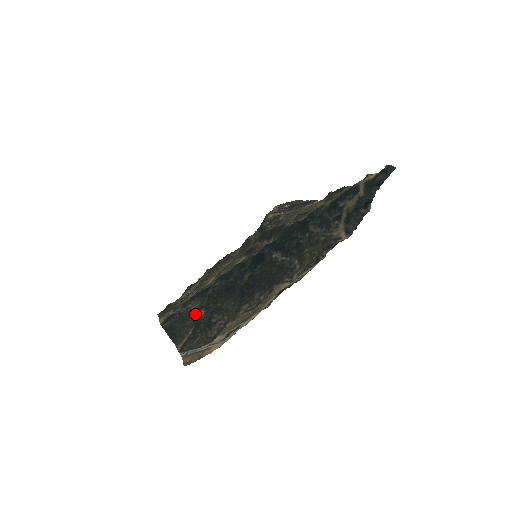
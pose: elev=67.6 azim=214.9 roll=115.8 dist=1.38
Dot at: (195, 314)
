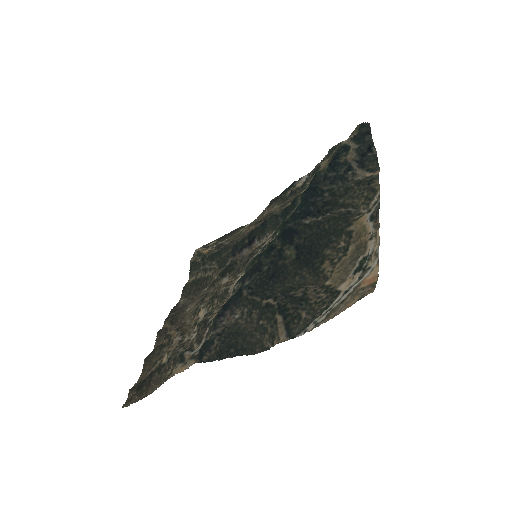
Dot at: (252, 315)
